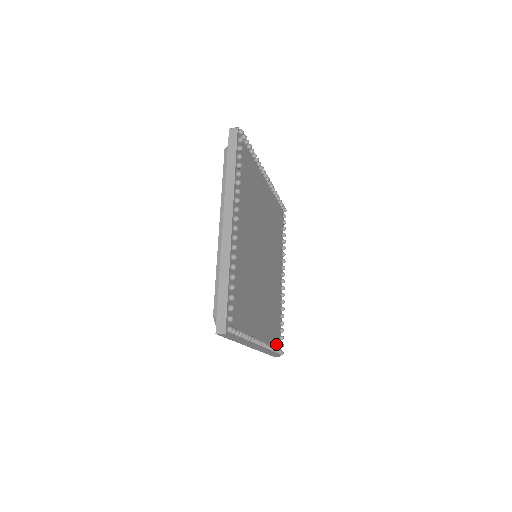
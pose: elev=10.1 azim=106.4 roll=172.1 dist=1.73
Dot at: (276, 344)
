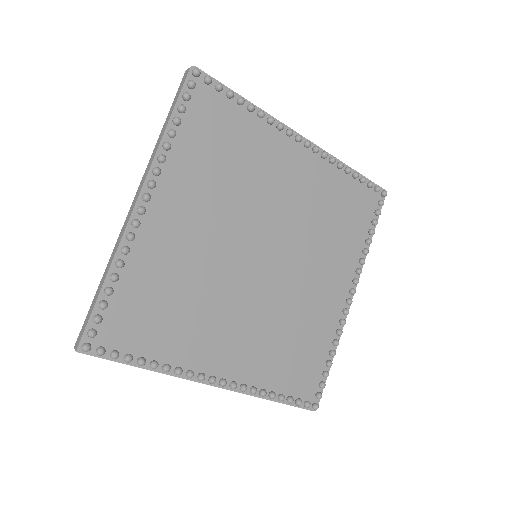
Dot at: (299, 391)
